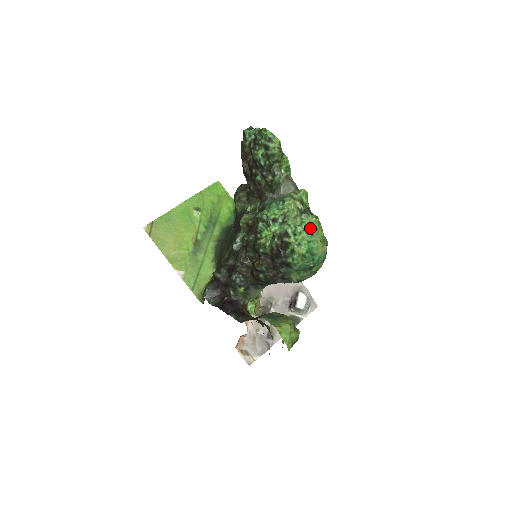
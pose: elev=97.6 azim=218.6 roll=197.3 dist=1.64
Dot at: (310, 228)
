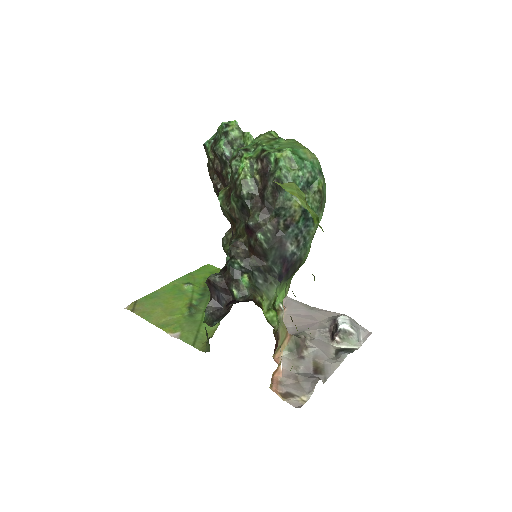
Dot at: (288, 143)
